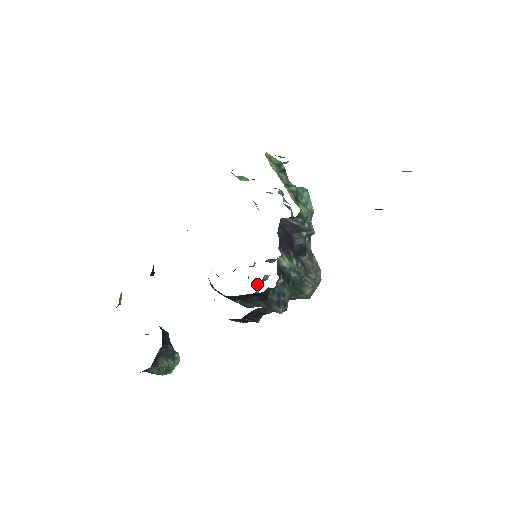
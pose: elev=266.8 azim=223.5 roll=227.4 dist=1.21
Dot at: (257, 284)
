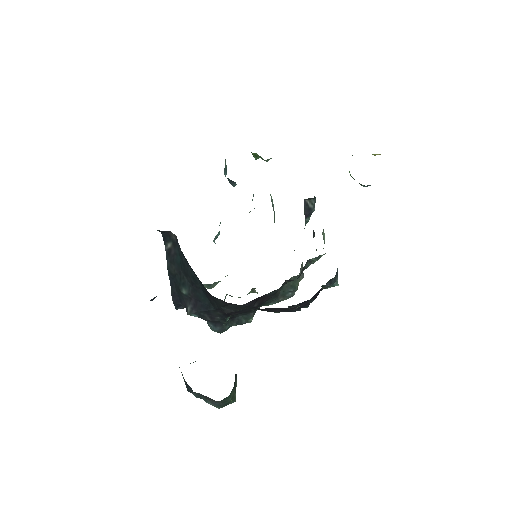
Dot at: occluded
